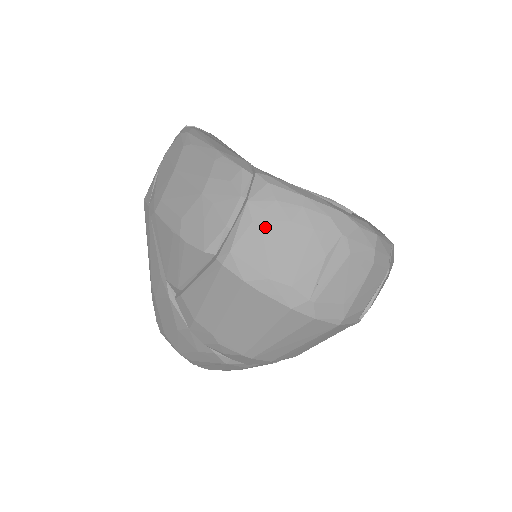
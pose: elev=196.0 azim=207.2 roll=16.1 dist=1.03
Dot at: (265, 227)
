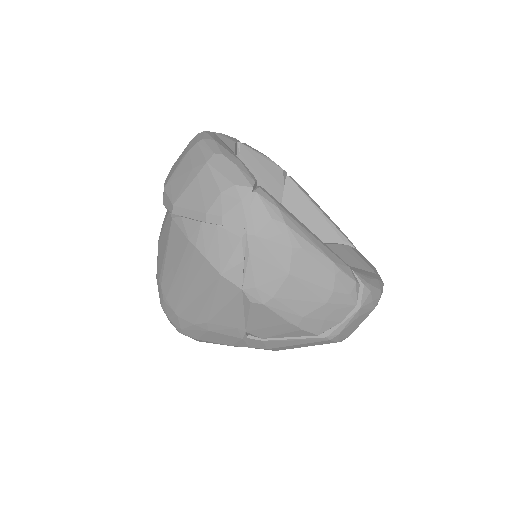
Dot at: (362, 317)
